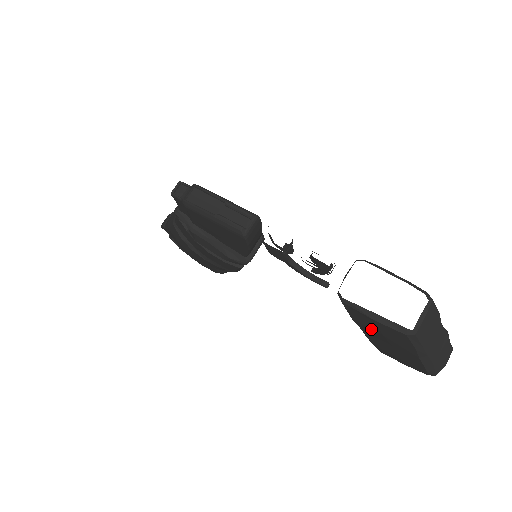
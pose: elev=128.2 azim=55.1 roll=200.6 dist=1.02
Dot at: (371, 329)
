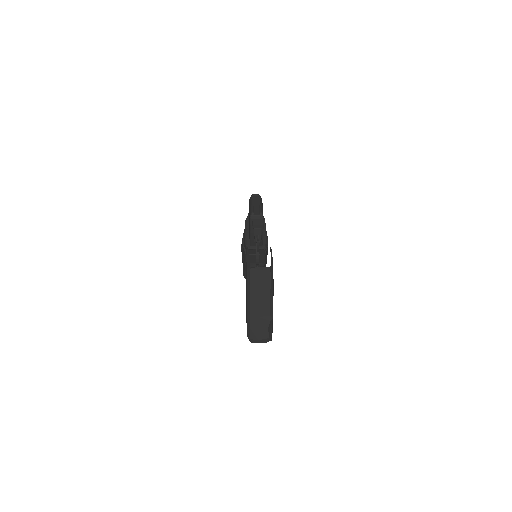
Dot at: occluded
